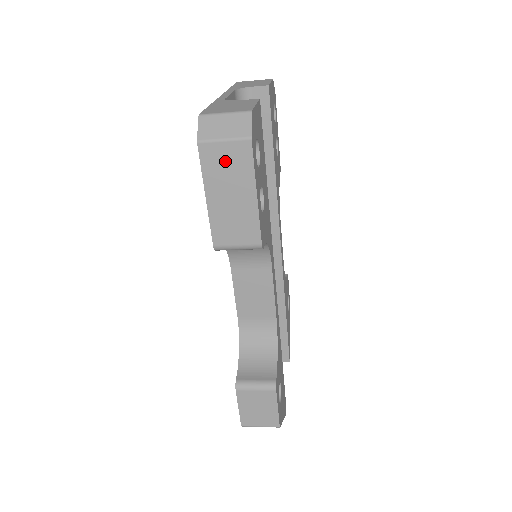
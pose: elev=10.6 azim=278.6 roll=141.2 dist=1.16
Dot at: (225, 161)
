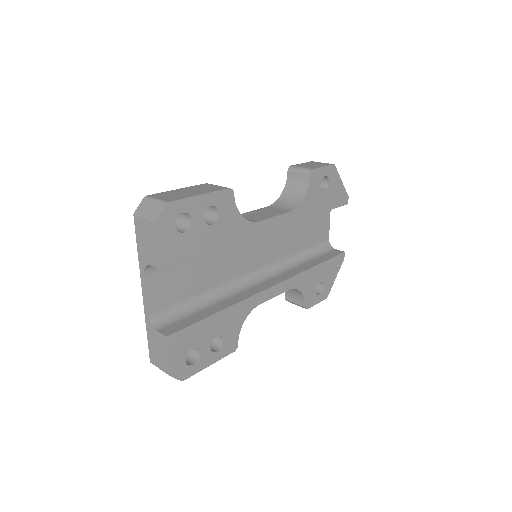
Dot at: occluded
